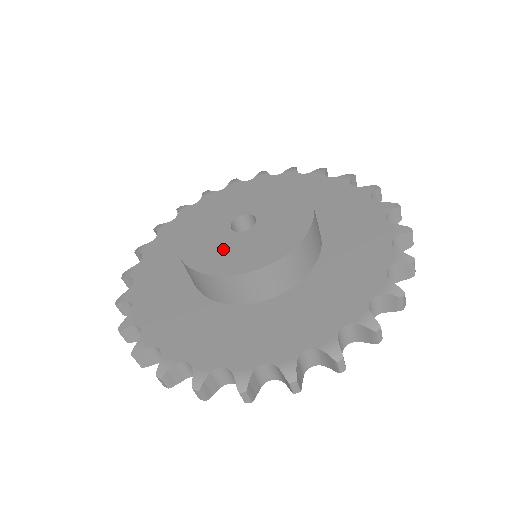
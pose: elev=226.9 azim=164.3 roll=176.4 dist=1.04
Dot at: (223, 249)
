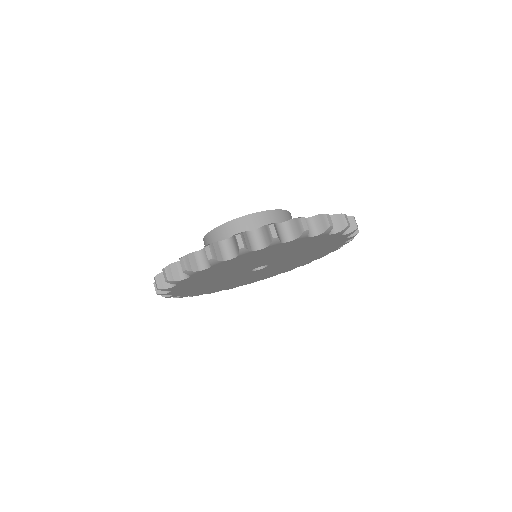
Dot at: occluded
